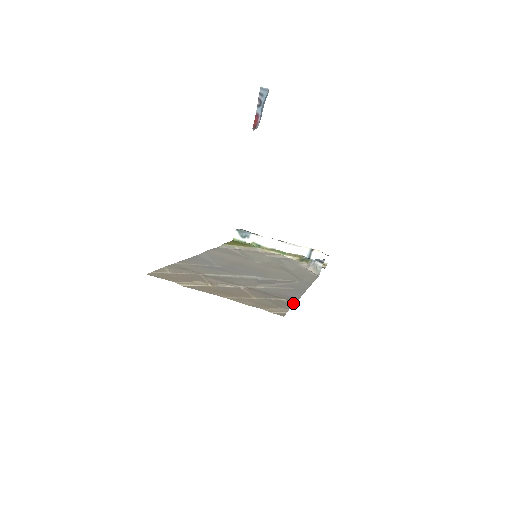
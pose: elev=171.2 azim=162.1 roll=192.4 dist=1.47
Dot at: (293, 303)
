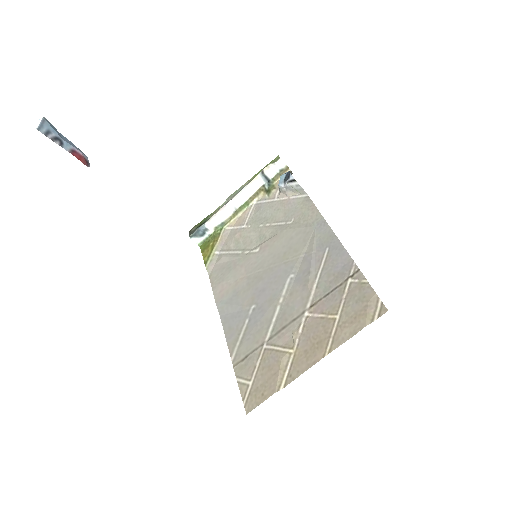
Dot at: (361, 275)
